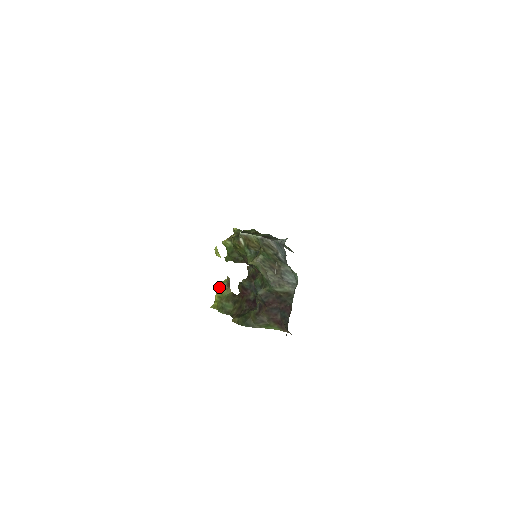
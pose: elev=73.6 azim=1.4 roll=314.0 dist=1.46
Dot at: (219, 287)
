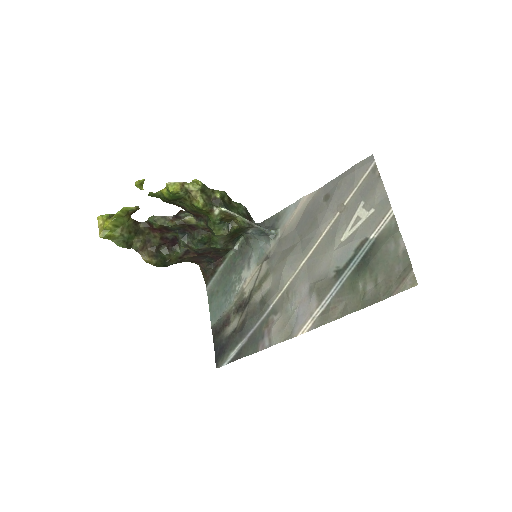
Dot at: (119, 215)
